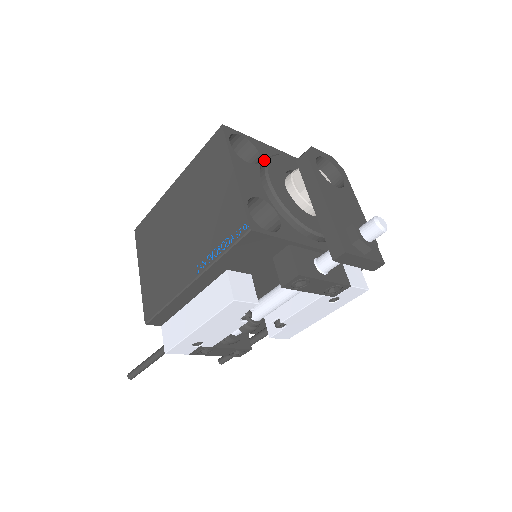
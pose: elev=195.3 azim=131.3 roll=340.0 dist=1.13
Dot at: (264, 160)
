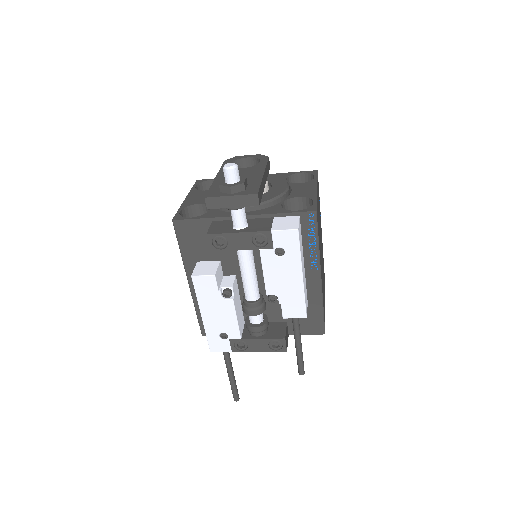
Dot at: occluded
